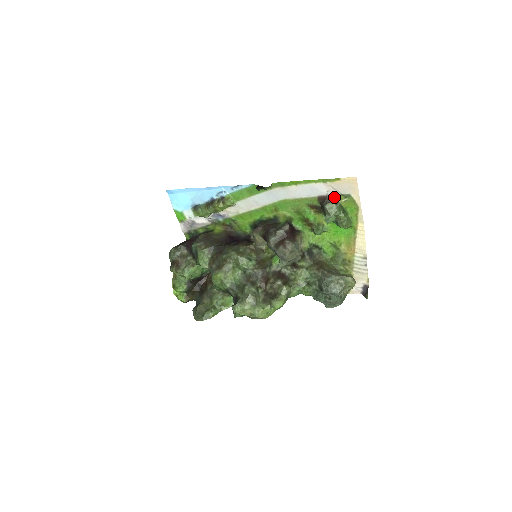
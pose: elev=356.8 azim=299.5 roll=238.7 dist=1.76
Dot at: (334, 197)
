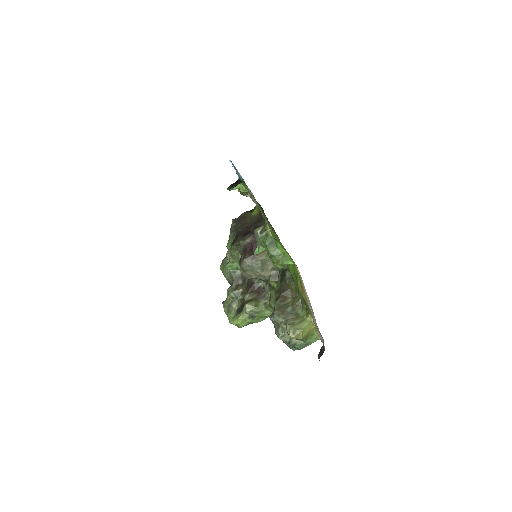
Dot at: (266, 221)
